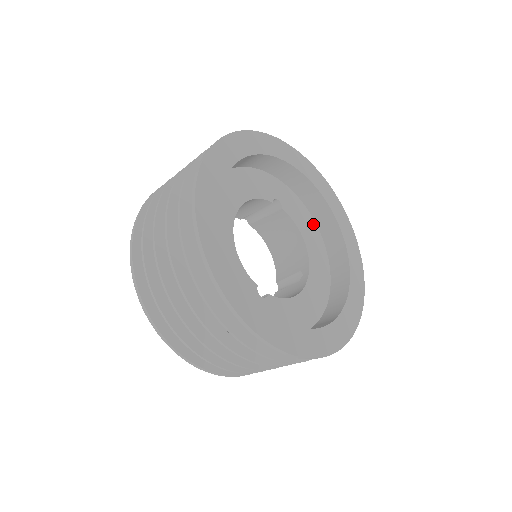
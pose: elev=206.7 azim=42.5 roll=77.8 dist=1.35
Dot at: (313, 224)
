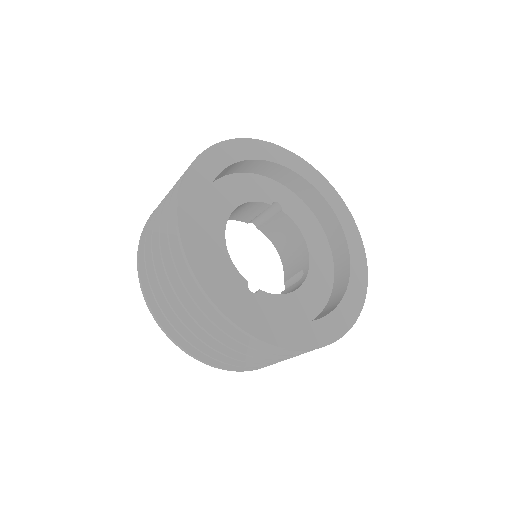
Dot at: (317, 225)
